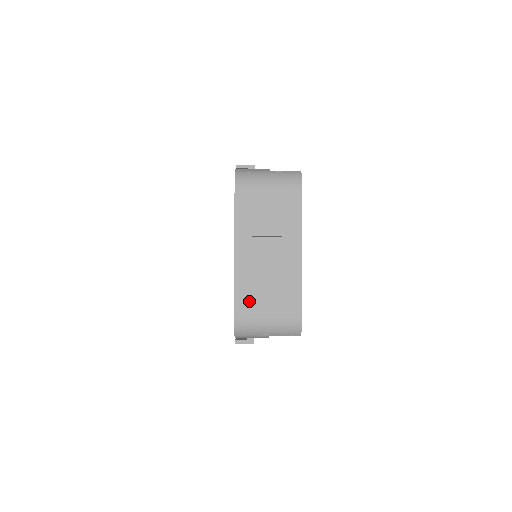
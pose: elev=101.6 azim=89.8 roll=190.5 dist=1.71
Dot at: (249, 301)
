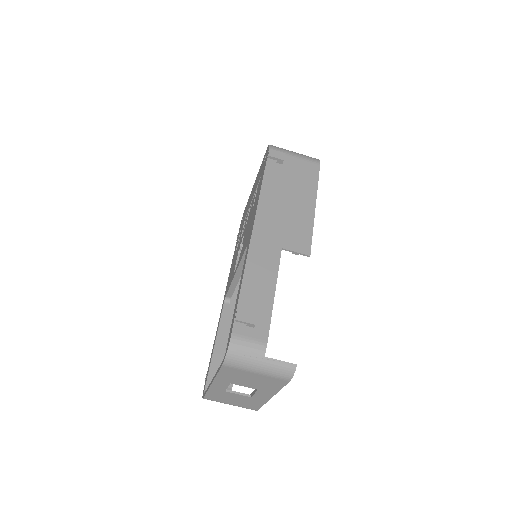
Dot at: (218, 398)
